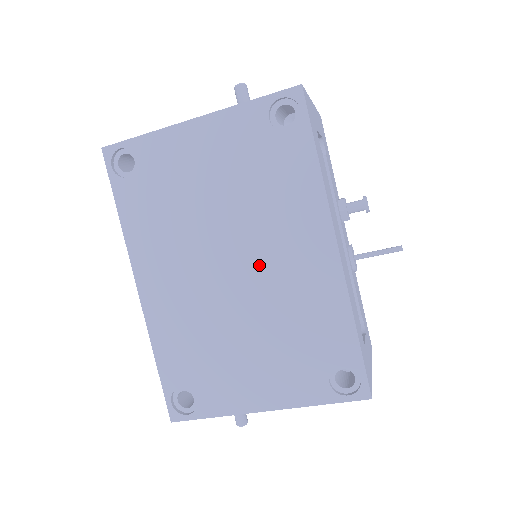
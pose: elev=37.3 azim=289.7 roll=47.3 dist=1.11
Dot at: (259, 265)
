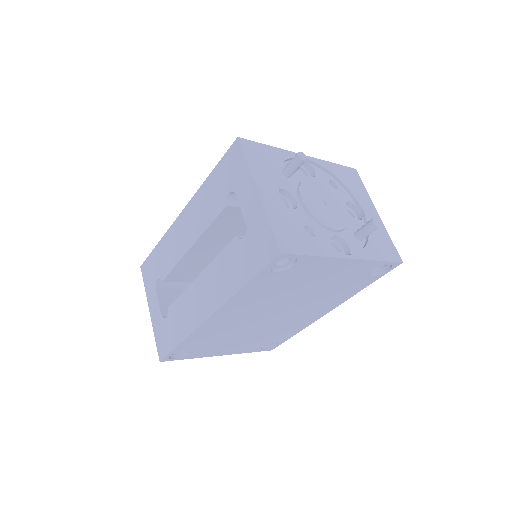
Dot at: (289, 315)
